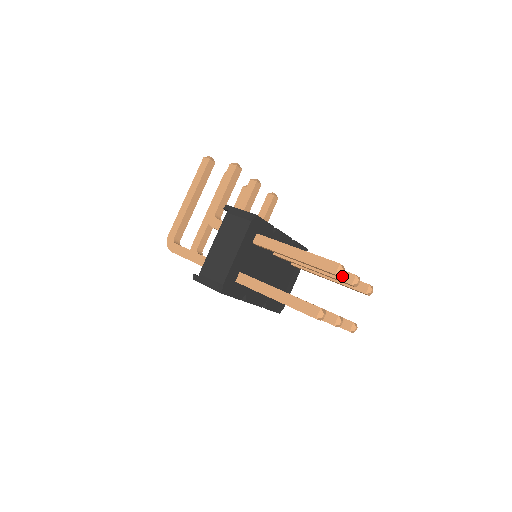
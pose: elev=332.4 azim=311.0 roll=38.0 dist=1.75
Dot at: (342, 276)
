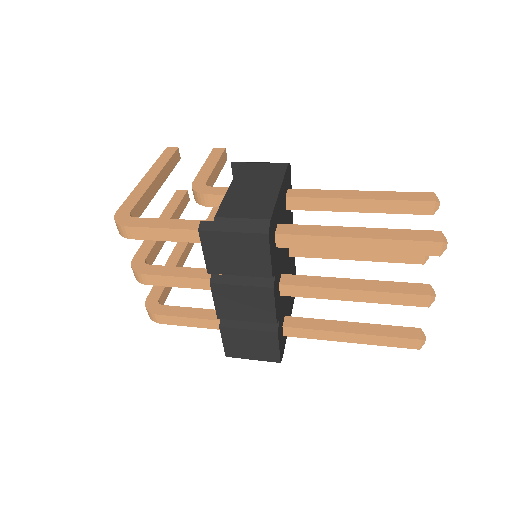
Dot at: occluded
